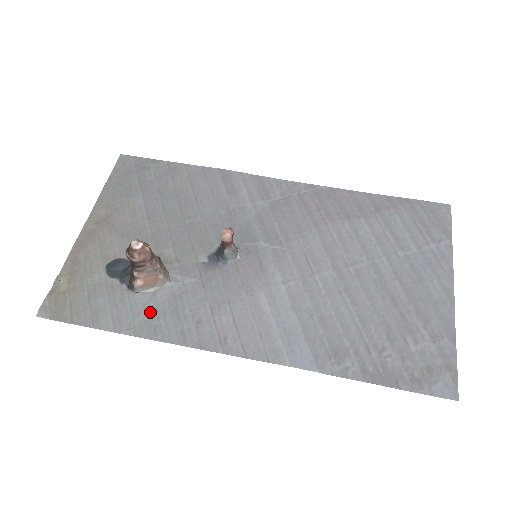
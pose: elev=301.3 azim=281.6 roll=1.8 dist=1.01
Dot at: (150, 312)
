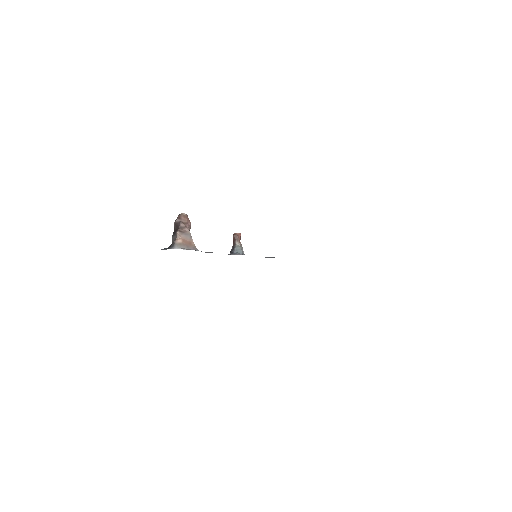
Dot at: occluded
